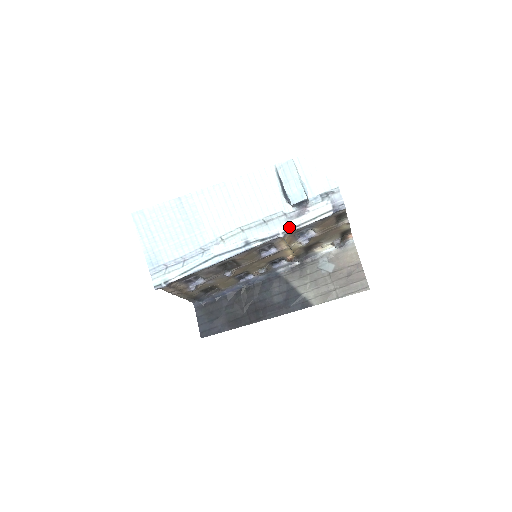
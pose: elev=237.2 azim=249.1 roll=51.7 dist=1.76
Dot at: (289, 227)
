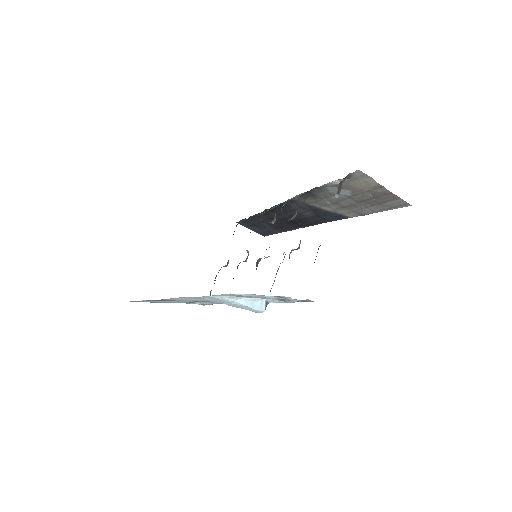
Dot at: occluded
